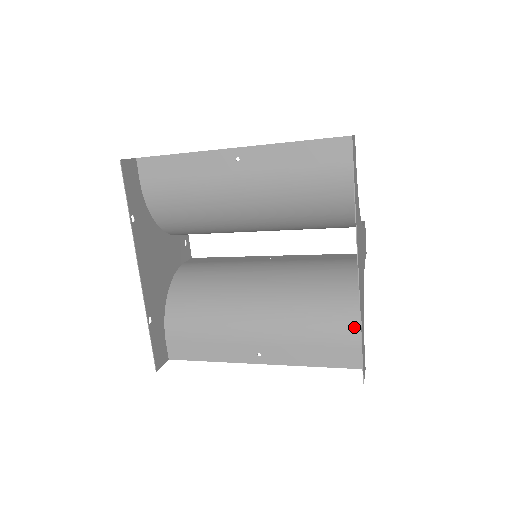
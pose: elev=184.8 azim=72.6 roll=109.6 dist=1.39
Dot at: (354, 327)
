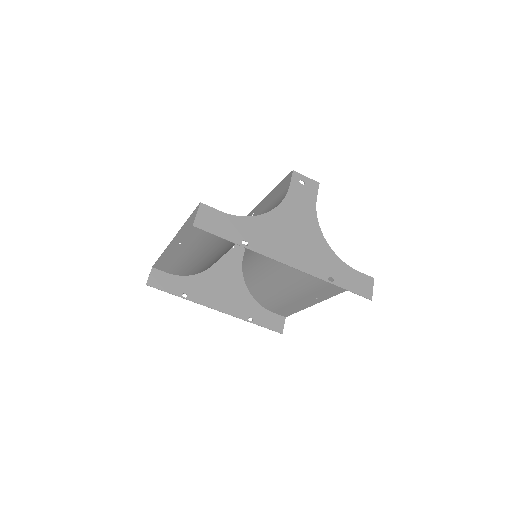
Dot at: occluded
